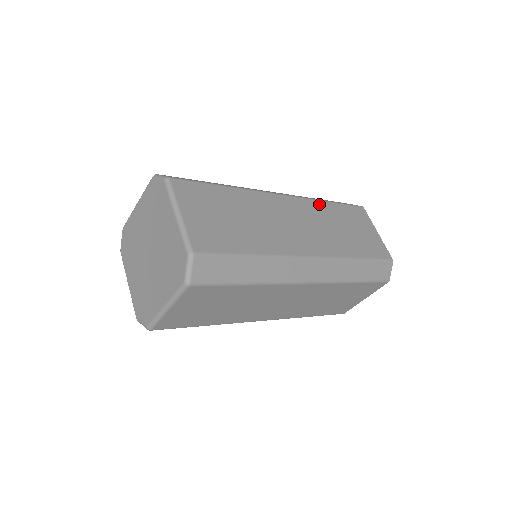
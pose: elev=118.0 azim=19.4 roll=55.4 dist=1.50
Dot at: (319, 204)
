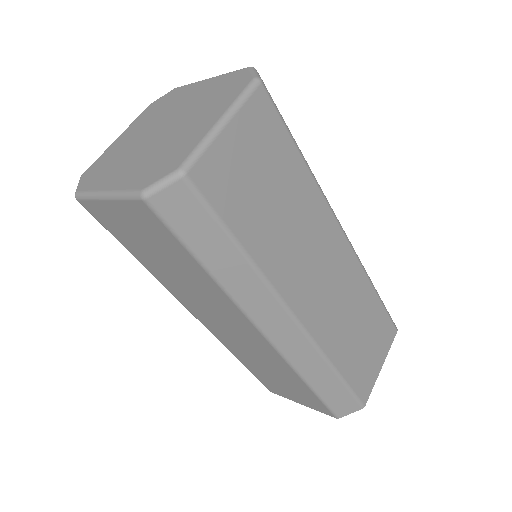
Dot at: occluded
